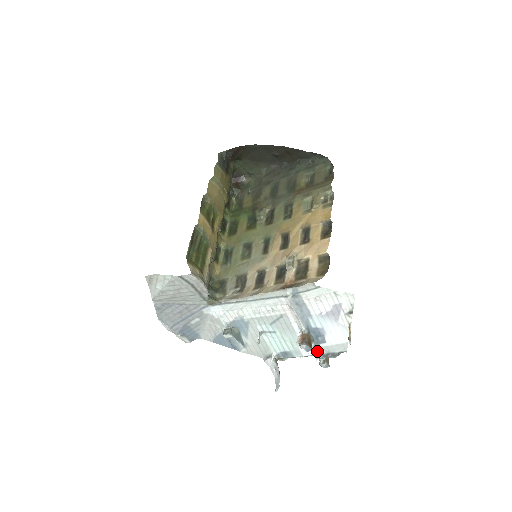
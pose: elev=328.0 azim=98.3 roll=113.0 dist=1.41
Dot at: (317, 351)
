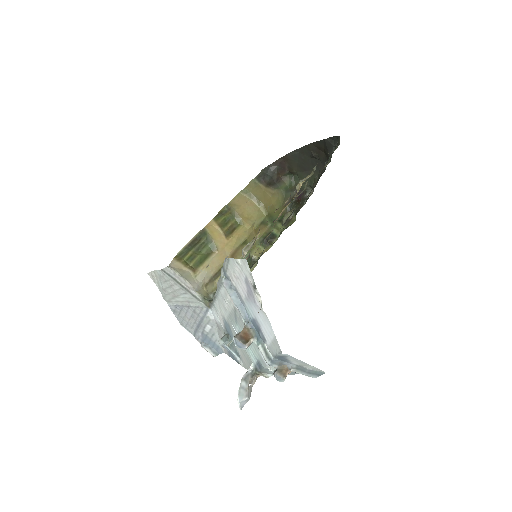
Dot at: (262, 353)
